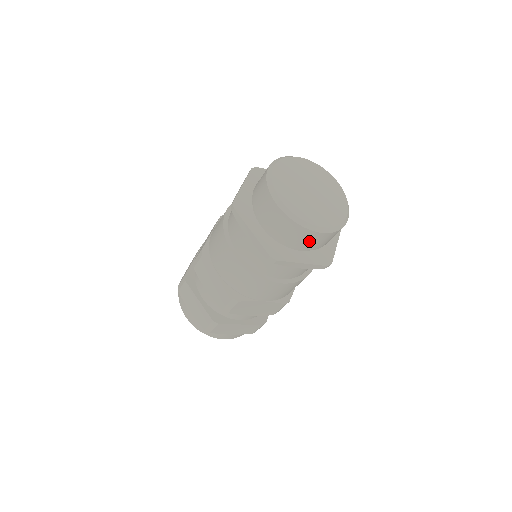
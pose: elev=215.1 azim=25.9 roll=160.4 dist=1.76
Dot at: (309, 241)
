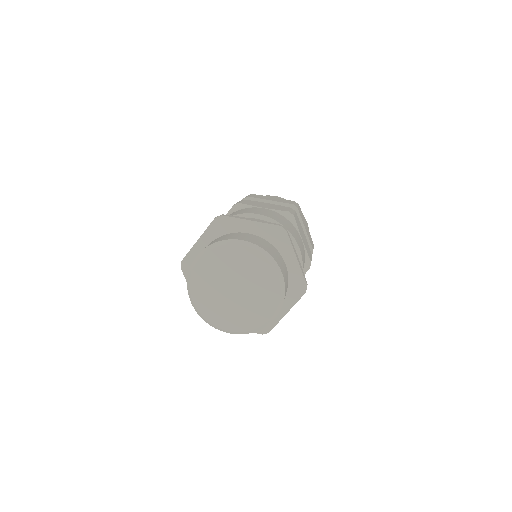
Dot at: occluded
